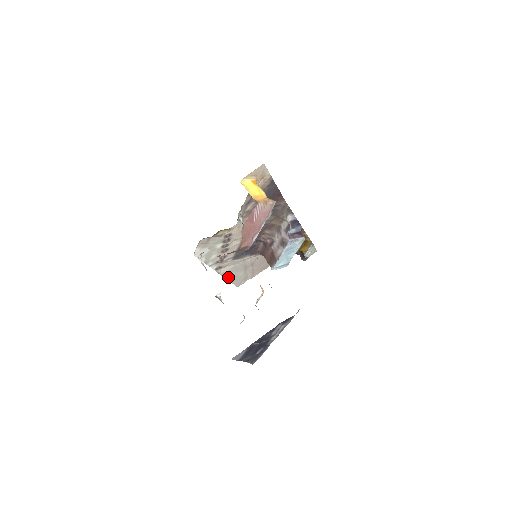
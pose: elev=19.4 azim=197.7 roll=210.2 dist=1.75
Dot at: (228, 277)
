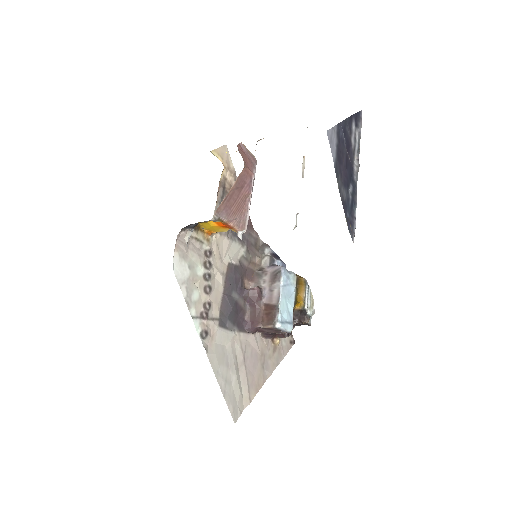
Dot at: (218, 377)
